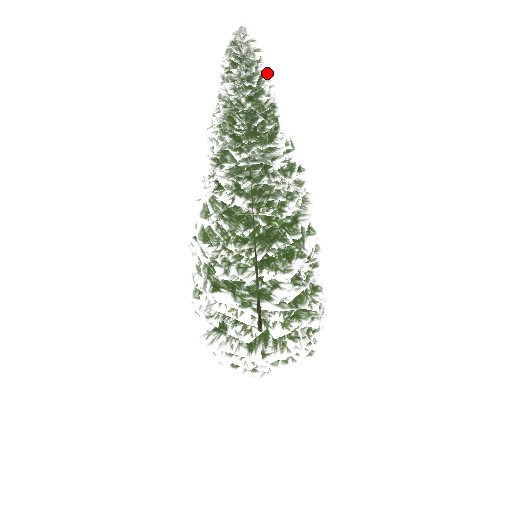
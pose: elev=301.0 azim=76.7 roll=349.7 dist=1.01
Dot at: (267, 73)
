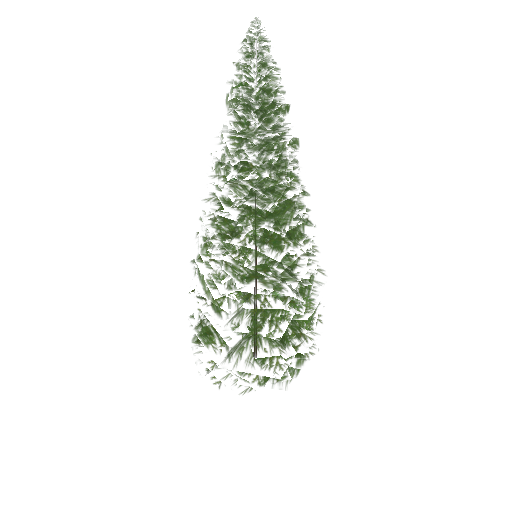
Dot at: (271, 59)
